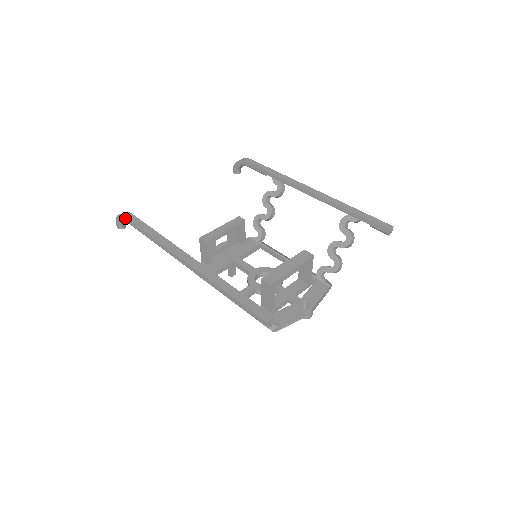
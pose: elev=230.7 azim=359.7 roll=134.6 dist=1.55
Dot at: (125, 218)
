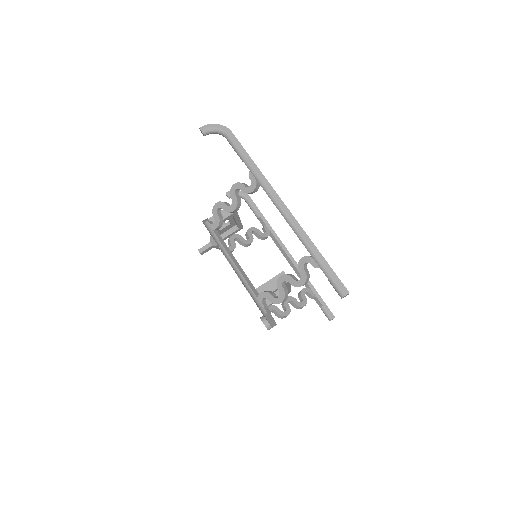
Dot at: (232, 133)
